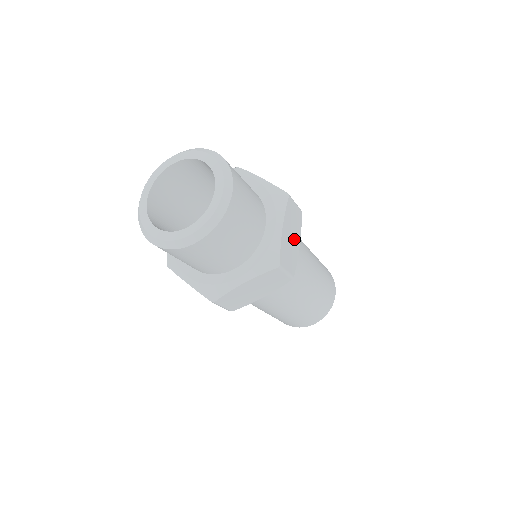
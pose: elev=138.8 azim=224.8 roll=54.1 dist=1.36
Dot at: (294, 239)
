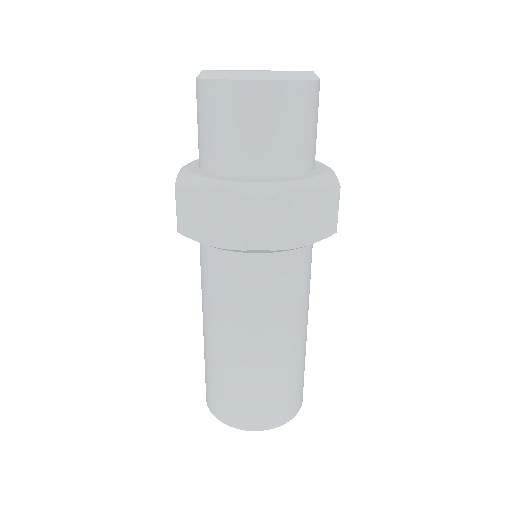
Dot at: occluded
